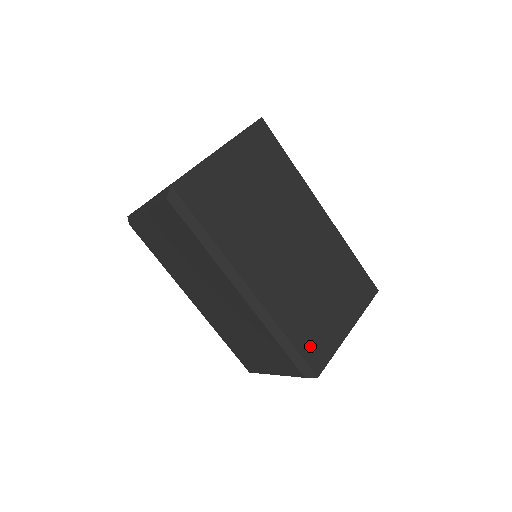
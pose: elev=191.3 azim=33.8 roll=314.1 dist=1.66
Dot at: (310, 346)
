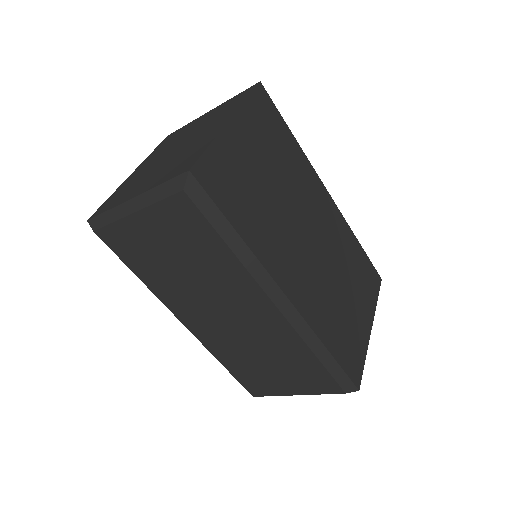
Dot at: (347, 355)
